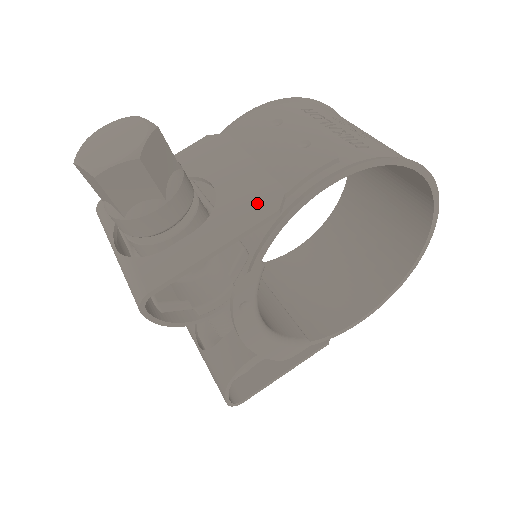
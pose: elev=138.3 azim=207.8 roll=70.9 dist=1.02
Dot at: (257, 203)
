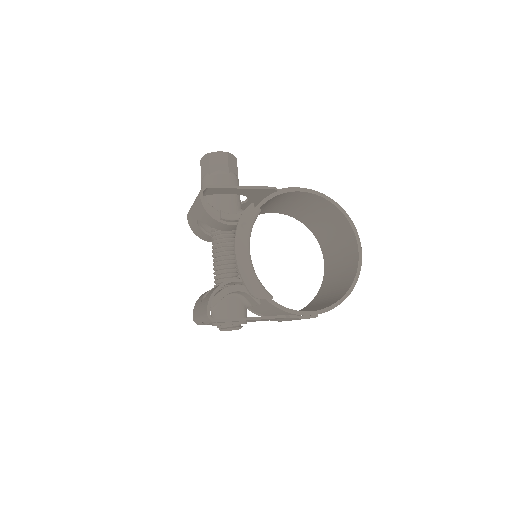
Dot at: occluded
